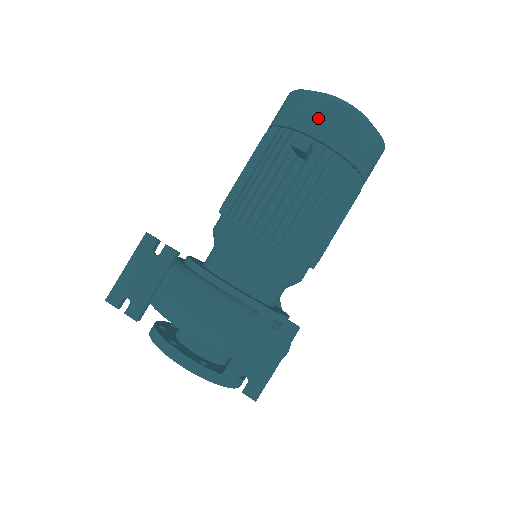
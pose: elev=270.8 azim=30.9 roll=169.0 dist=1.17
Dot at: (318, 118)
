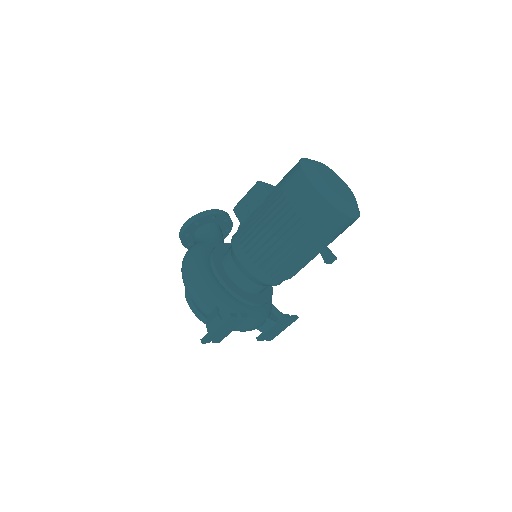
Dot at: (337, 228)
